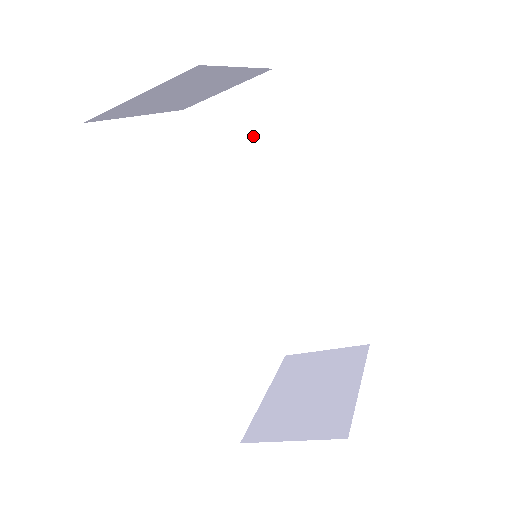
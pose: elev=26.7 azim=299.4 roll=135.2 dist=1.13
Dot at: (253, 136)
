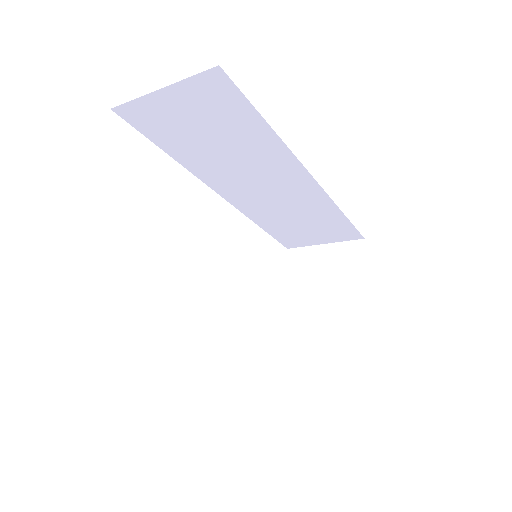
Dot at: (212, 125)
